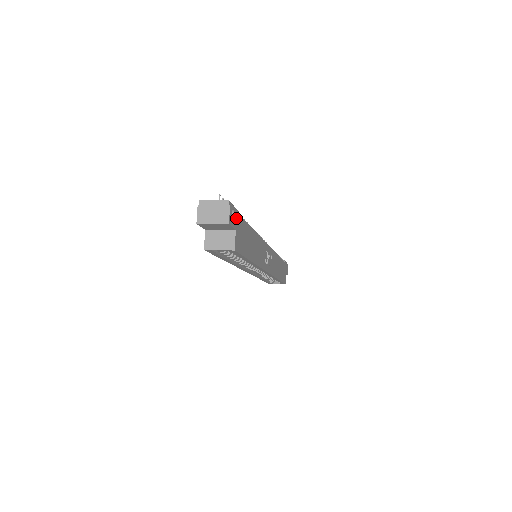
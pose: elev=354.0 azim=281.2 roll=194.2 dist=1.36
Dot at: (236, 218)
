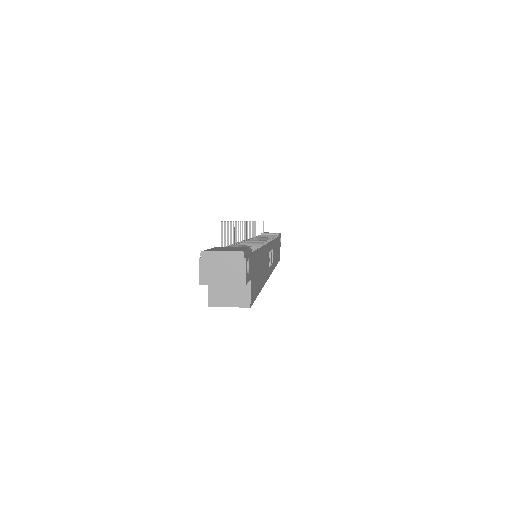
Dot at: (250, 264)
